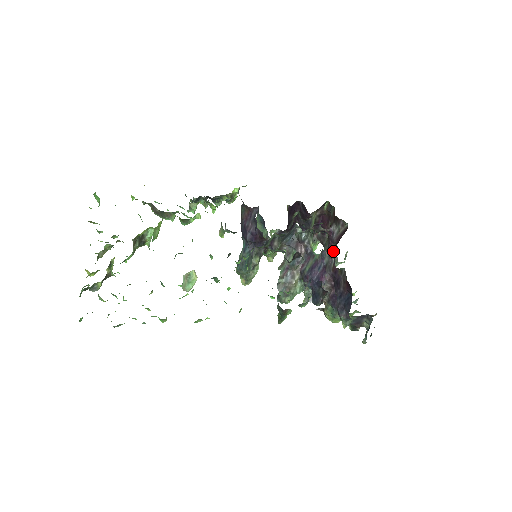
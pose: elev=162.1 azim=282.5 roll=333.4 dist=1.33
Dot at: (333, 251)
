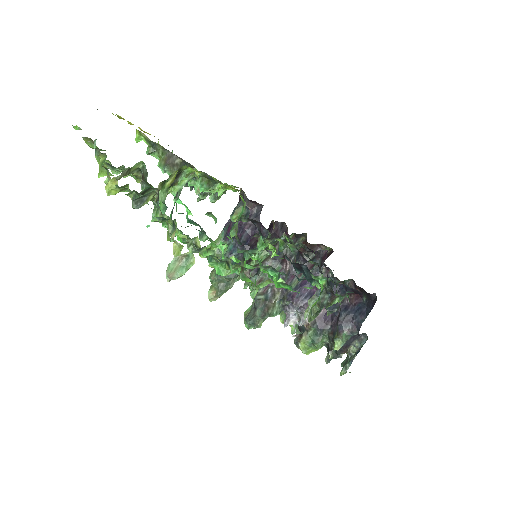
Dot at: occluded
